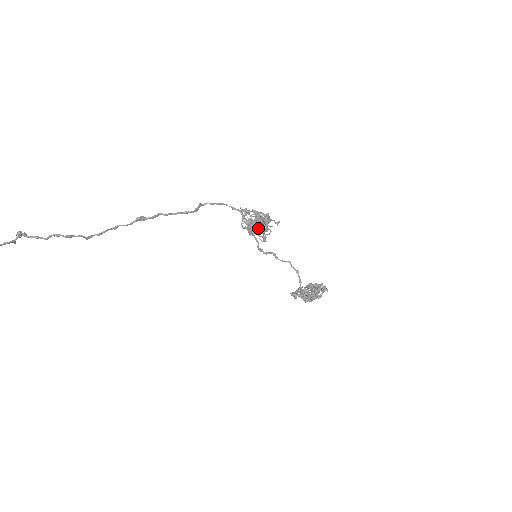
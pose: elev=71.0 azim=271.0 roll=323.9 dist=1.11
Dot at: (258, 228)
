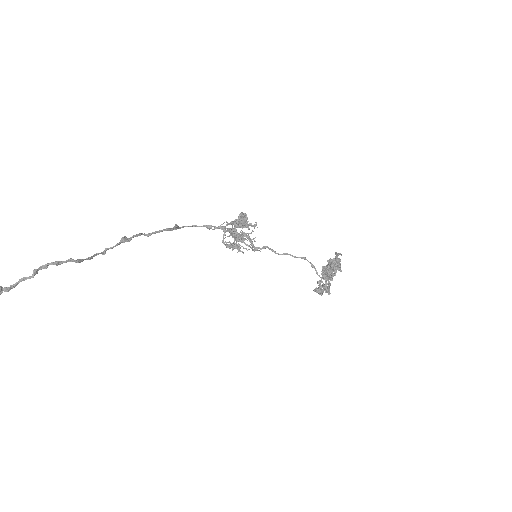
Dot at: (240, 222)
